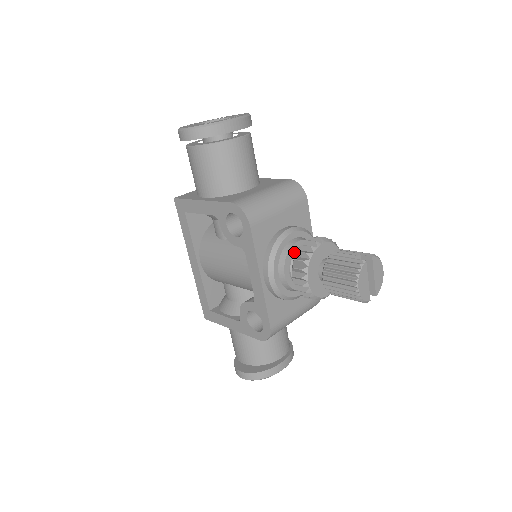
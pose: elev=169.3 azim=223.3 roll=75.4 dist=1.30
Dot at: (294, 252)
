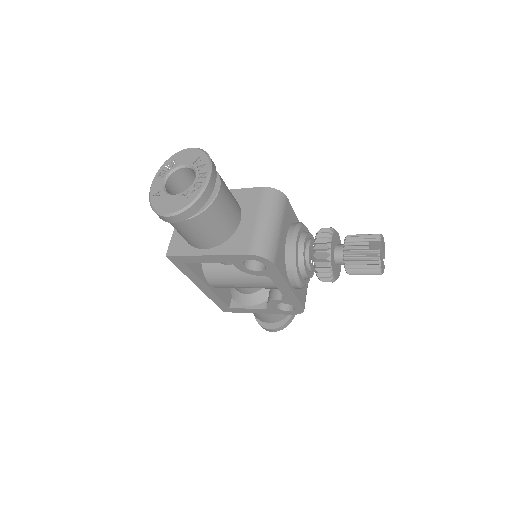
Dot at: (306, 254)
